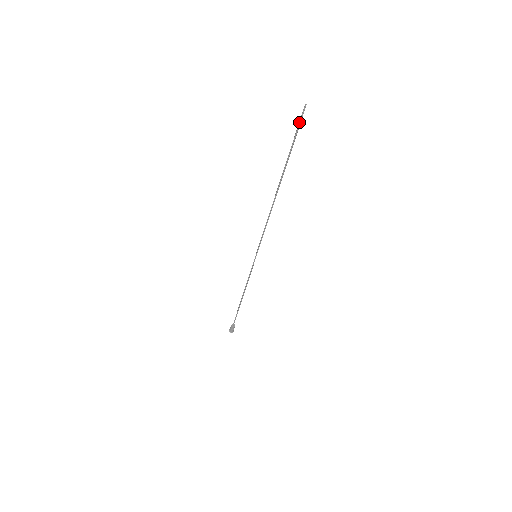
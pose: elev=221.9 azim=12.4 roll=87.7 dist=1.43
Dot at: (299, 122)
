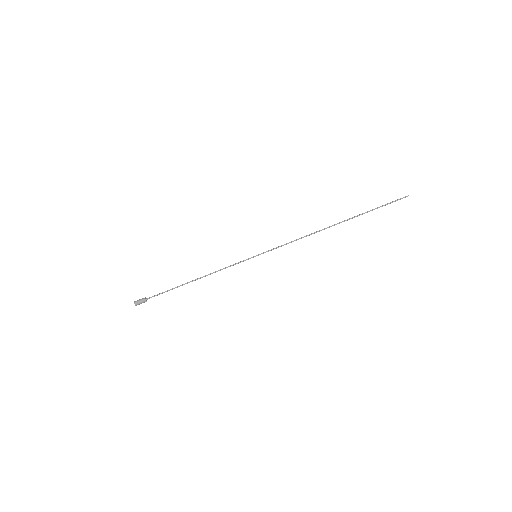
Dot at: (395, 201)
